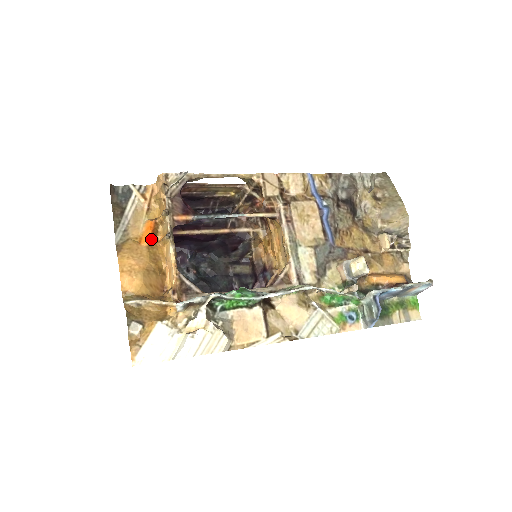
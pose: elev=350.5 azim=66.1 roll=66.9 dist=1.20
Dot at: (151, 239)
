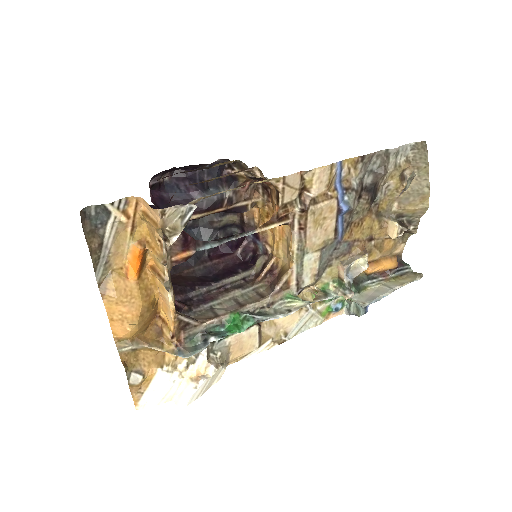
Dot at: (140, 269)
